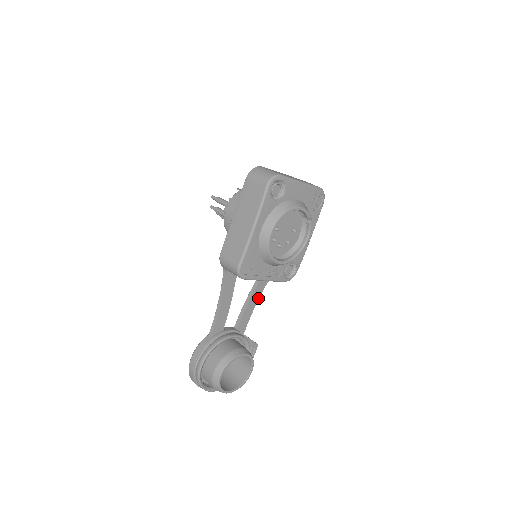
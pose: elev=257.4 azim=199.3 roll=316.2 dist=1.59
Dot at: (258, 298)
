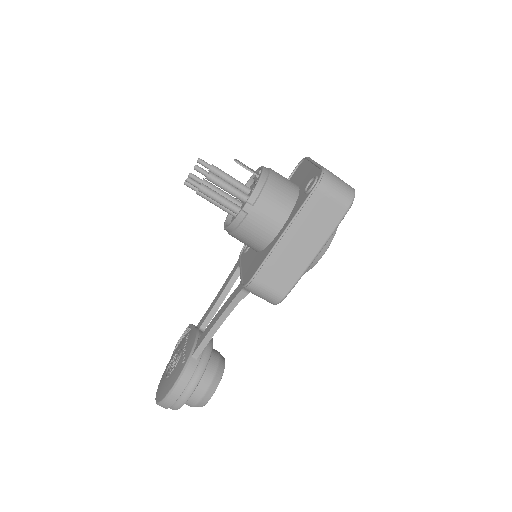
Dot at: occluded
